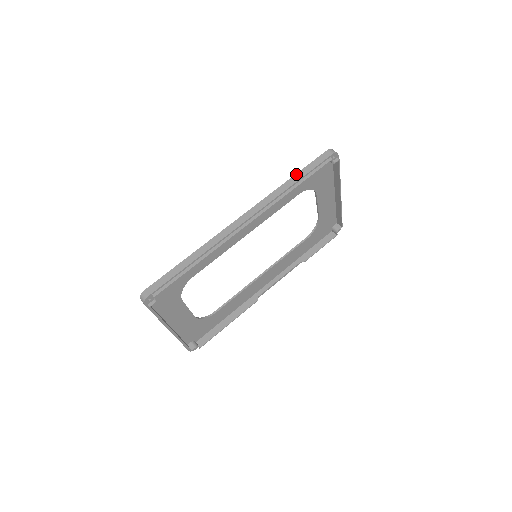
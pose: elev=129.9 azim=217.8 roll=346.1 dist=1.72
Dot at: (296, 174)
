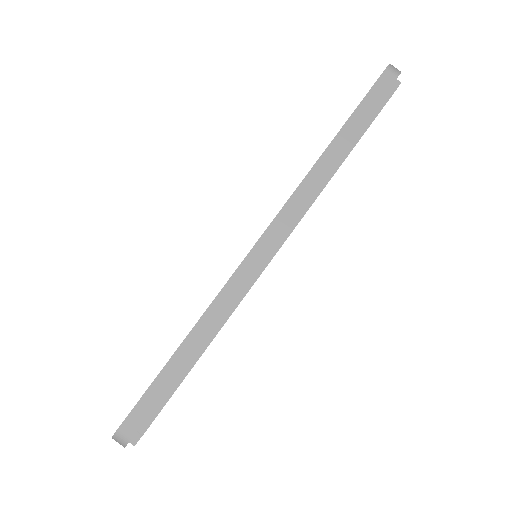
Dot at: (341, 129)
